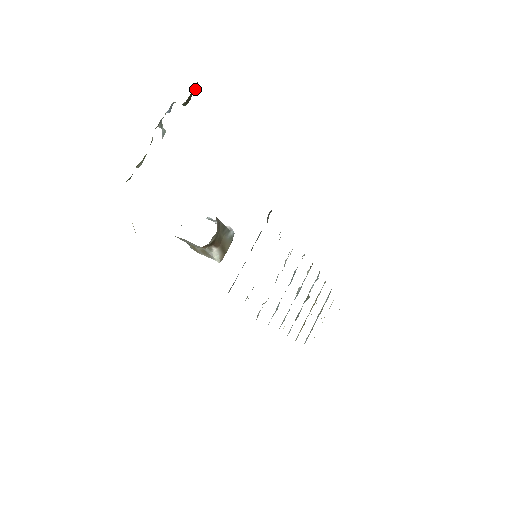
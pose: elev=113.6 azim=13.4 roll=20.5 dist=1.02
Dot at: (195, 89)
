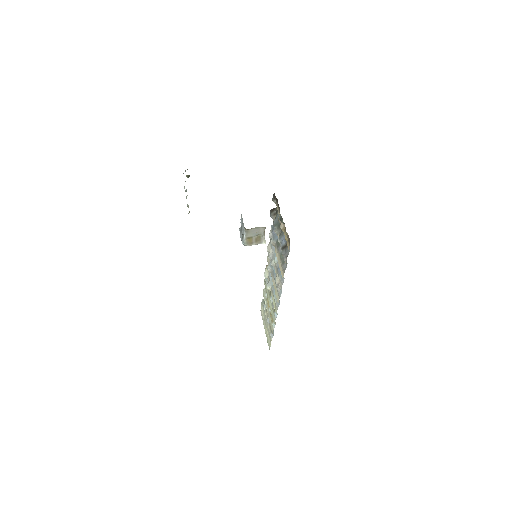
Dot at: occluded
